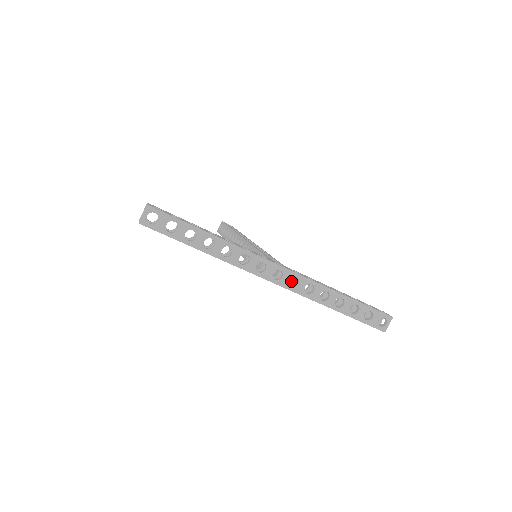
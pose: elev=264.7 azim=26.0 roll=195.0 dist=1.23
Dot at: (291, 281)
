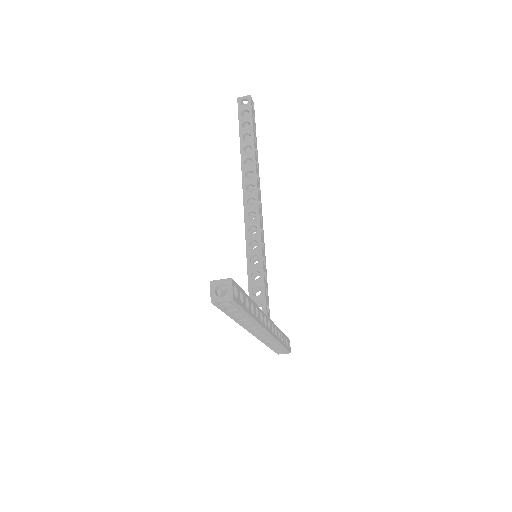
Dot at: occluded
